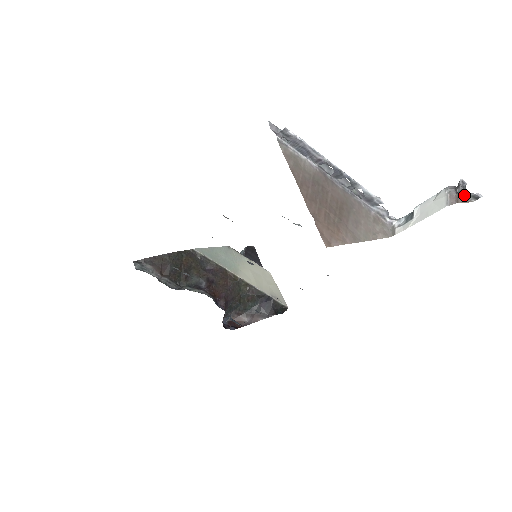
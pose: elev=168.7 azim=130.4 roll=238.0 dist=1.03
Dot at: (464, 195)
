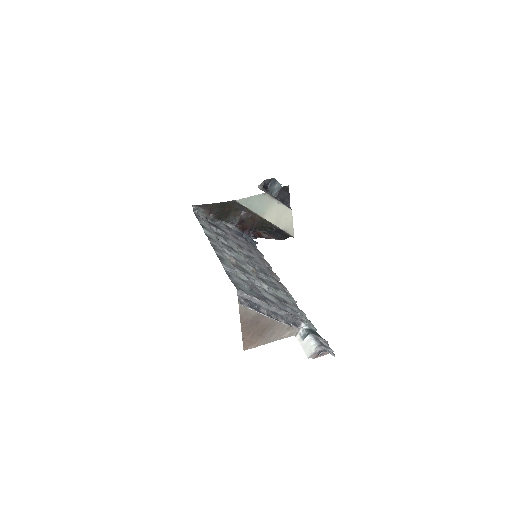
Dot at: (328, 350)
